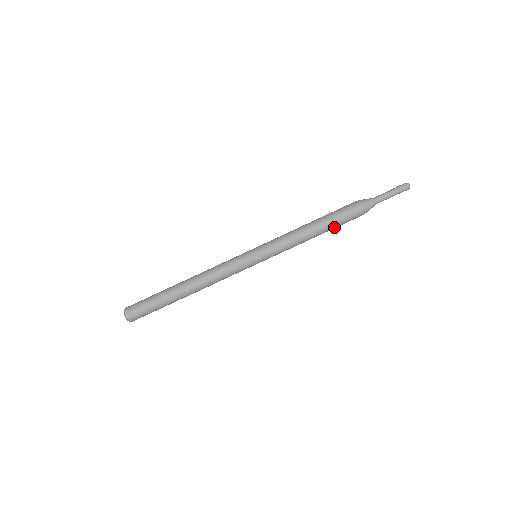
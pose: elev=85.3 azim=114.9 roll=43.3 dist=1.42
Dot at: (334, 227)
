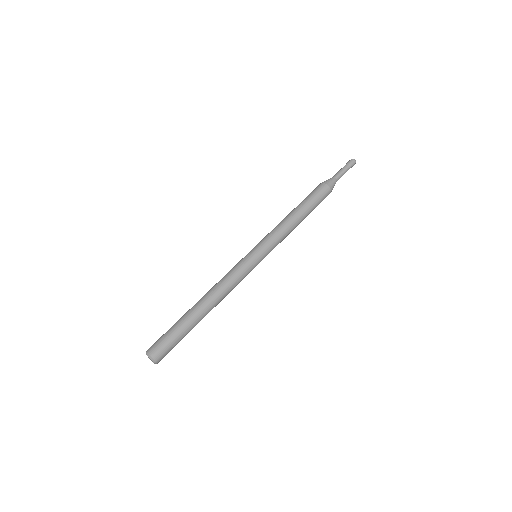
Dot at: (312, 210)
